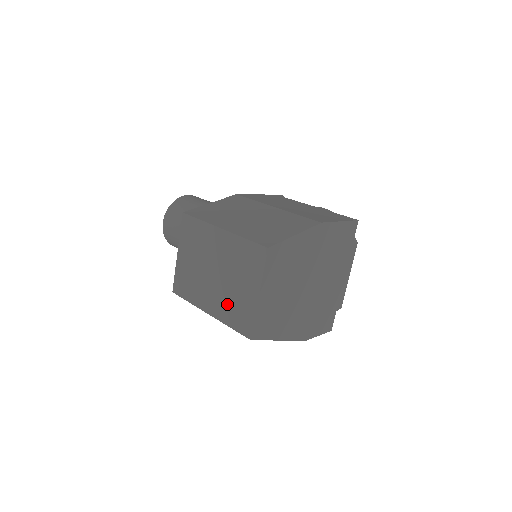
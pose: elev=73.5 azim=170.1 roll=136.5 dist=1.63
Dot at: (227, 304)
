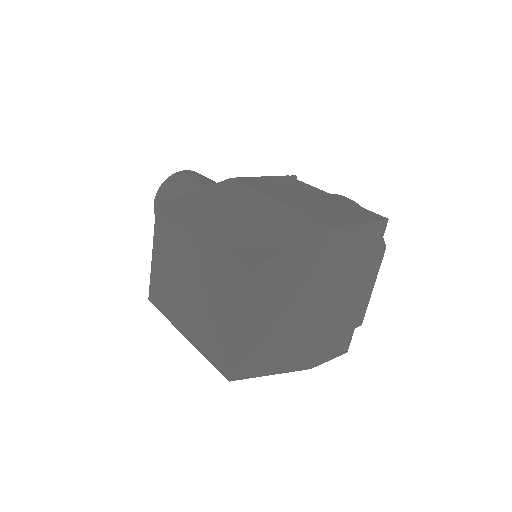
Dot at: (204, 330)
